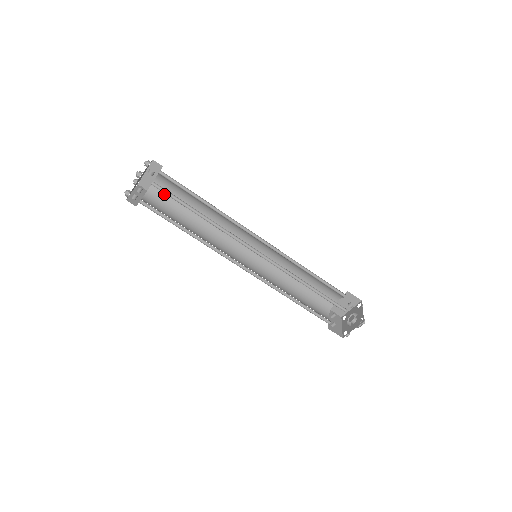
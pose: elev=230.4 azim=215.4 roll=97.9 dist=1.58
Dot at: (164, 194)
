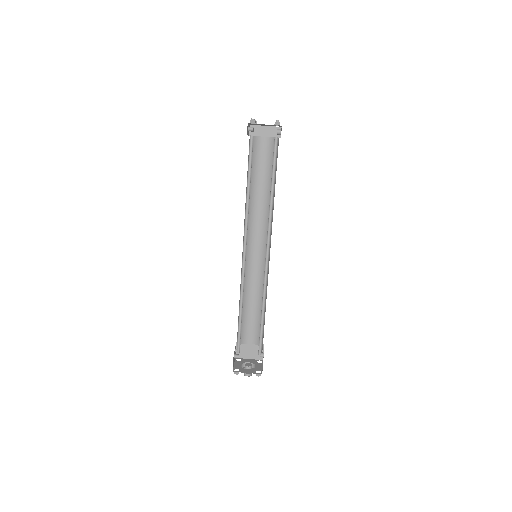
Dot at: (257, 151)
